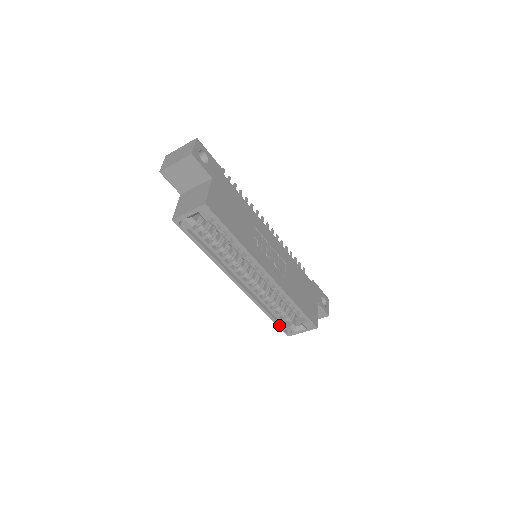
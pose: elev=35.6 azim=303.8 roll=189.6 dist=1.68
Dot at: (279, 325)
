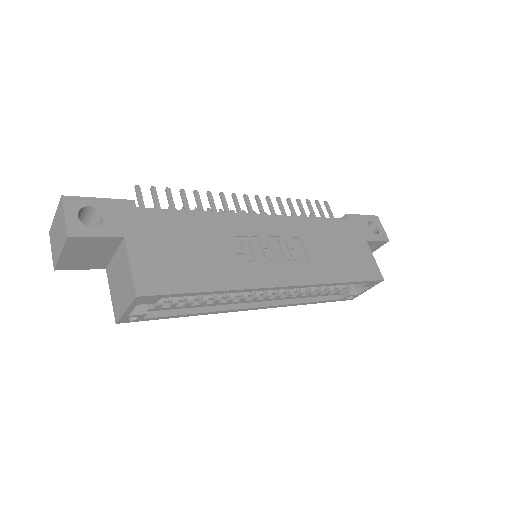
Dot at: (334, 300)
